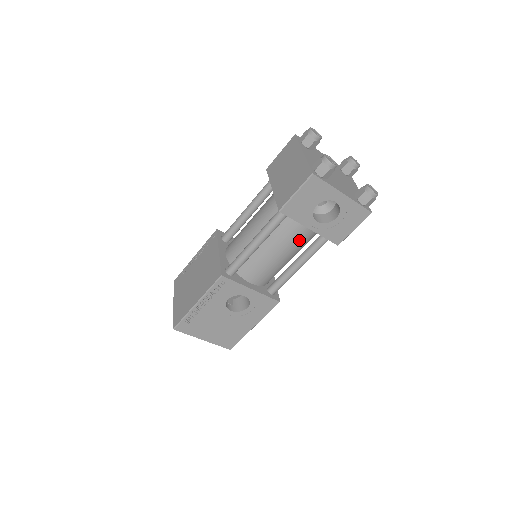
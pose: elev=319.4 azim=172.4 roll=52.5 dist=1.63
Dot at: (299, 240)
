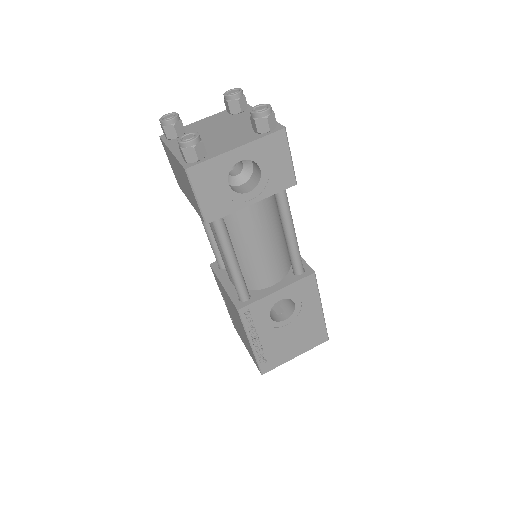
Dot at: (261, 217)
